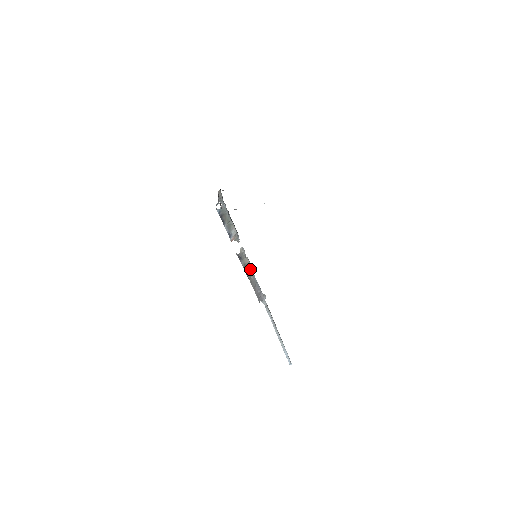
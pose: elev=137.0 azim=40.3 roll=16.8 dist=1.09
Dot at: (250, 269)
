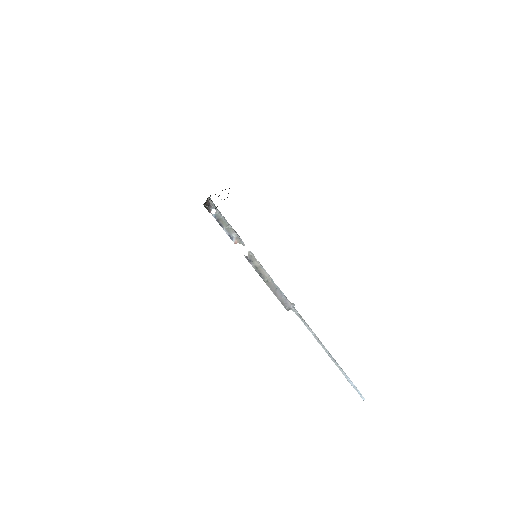
Dot at: (265, 273)
